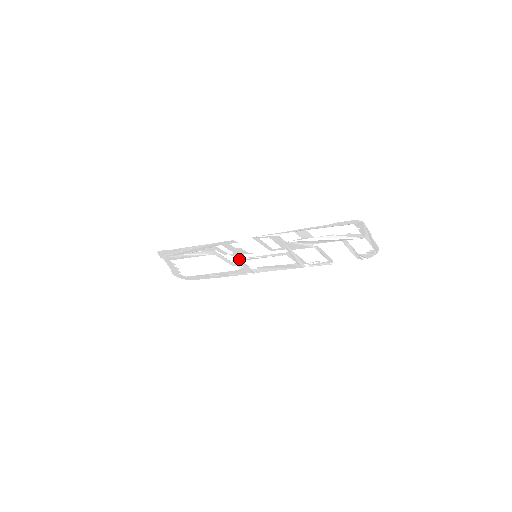
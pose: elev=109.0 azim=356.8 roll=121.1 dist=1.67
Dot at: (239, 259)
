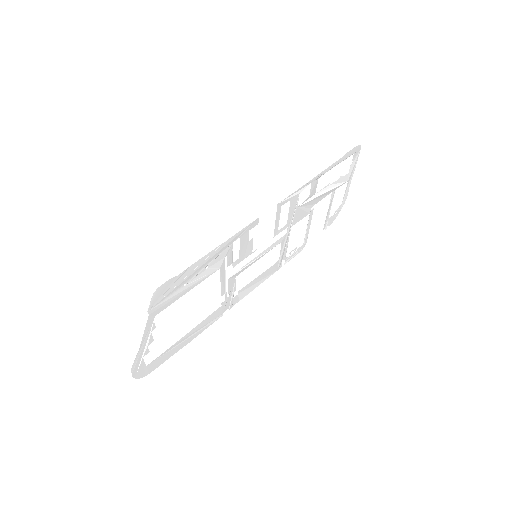
Dot at: (236, 273)
